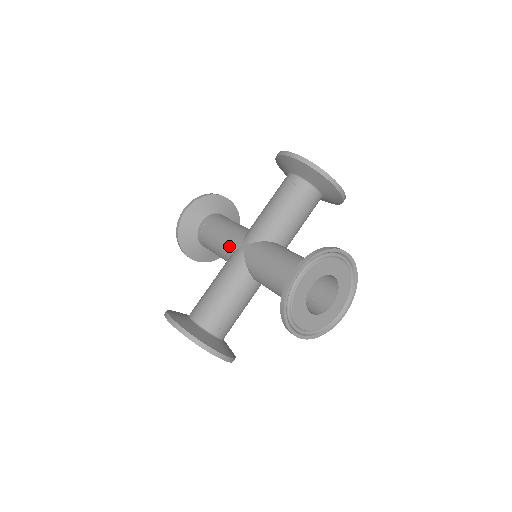
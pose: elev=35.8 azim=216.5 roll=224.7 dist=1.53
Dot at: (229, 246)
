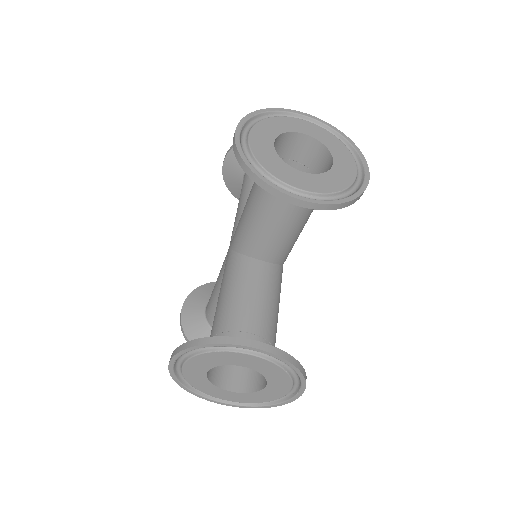
Dot at: (222, 272)
